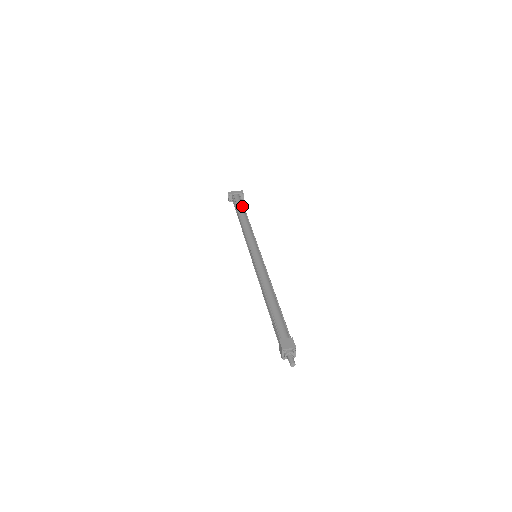
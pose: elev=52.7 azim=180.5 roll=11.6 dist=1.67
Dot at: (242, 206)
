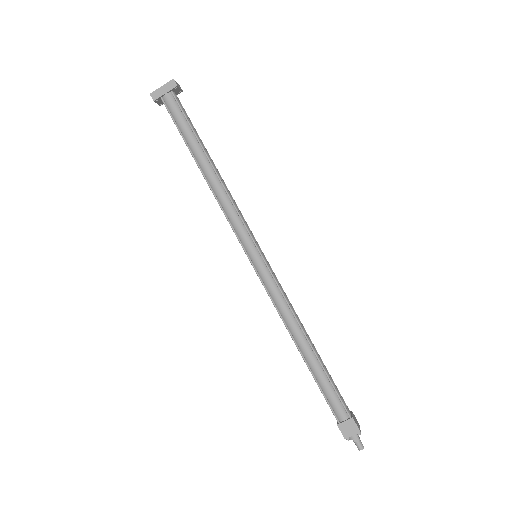
Dot at: (190, 131)
